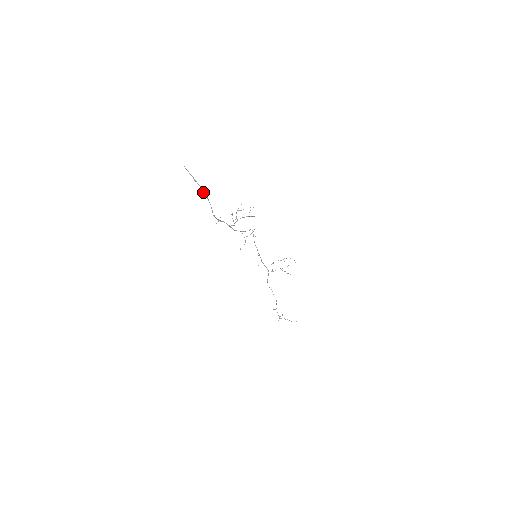
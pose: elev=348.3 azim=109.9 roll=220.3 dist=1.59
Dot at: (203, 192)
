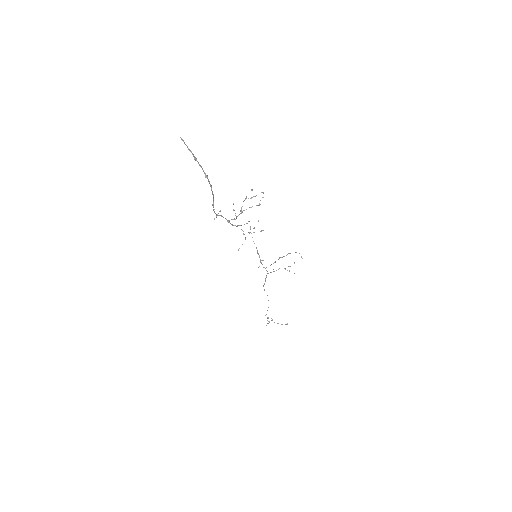
Dot at: (205, 177)
